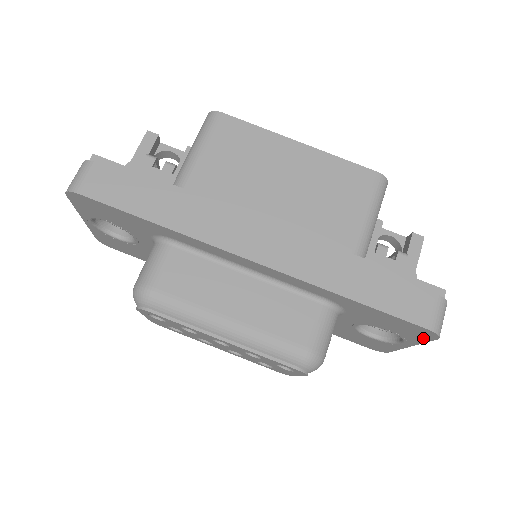
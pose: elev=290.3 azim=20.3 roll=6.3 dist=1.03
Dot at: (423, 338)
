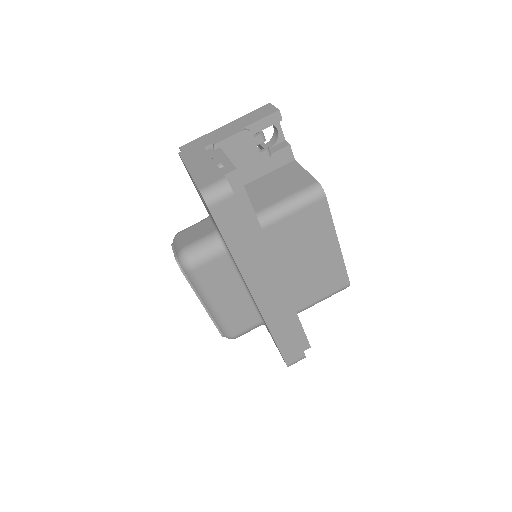
Dot at: occluded
